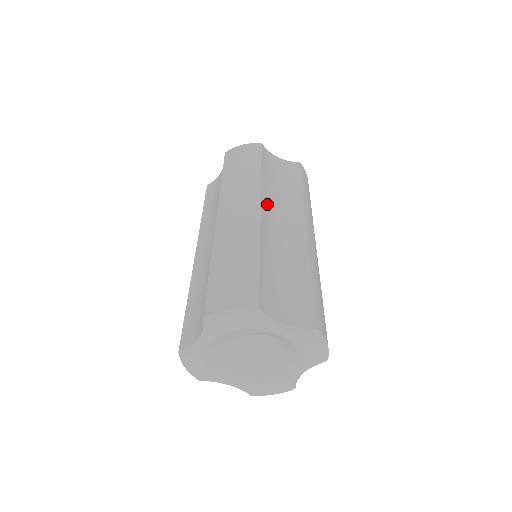
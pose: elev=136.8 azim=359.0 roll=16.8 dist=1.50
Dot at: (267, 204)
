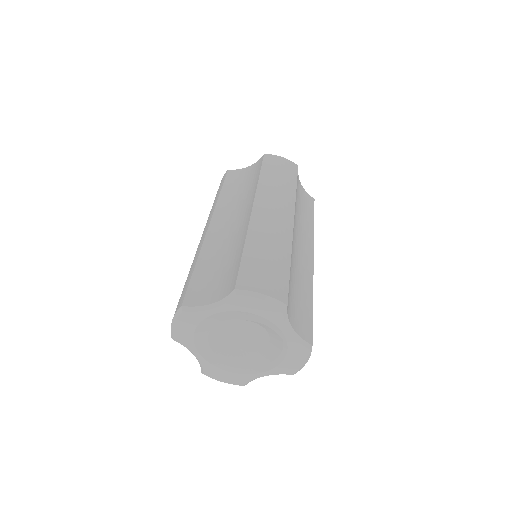
Dot at: occluded
